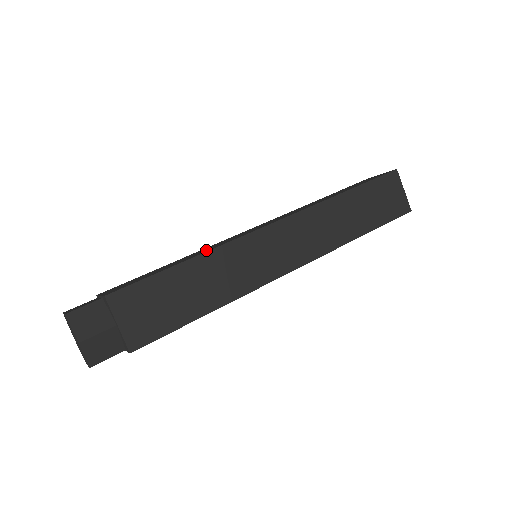
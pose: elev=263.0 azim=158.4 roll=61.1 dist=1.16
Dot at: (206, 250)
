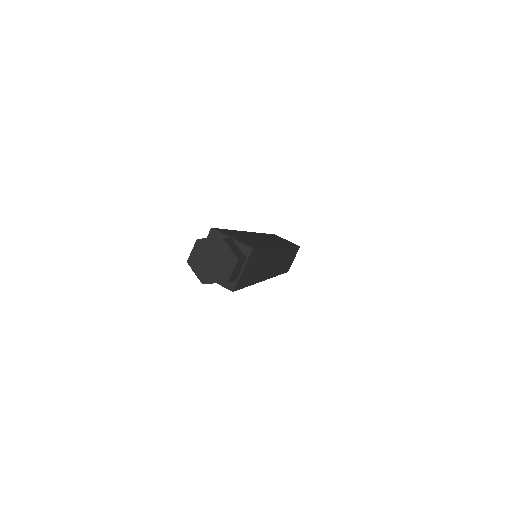
Dot at: occluded
